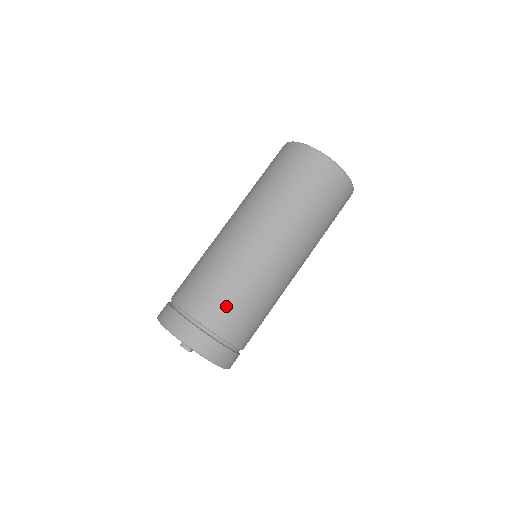
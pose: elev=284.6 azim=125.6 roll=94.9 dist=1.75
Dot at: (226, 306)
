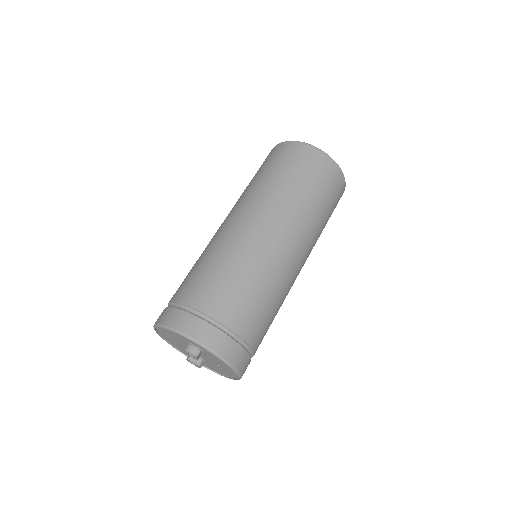
Dot at: (237, 297)
